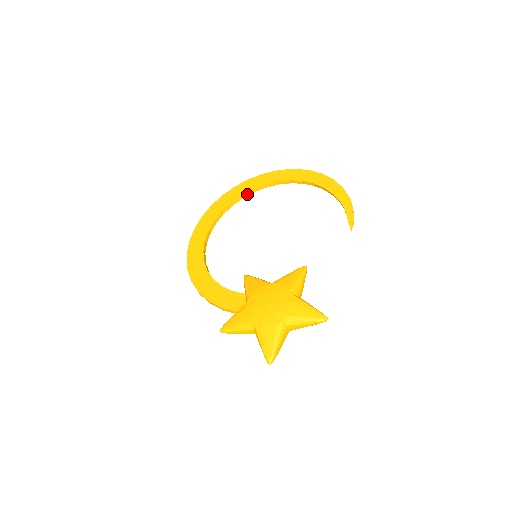
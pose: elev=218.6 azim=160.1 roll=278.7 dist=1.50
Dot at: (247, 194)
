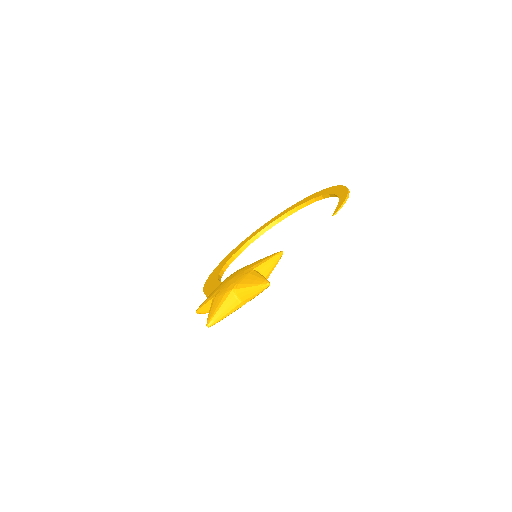
Dot at: (281, 219)
